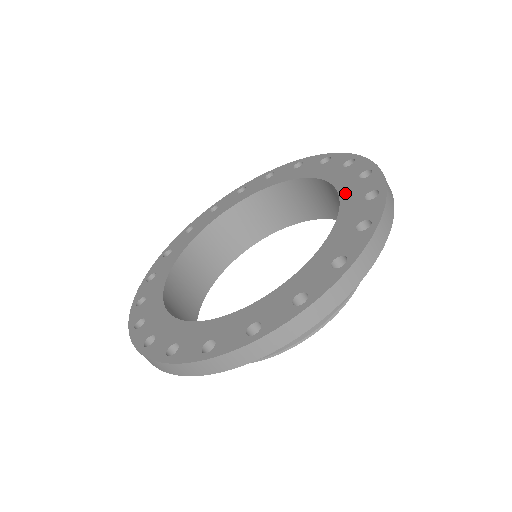
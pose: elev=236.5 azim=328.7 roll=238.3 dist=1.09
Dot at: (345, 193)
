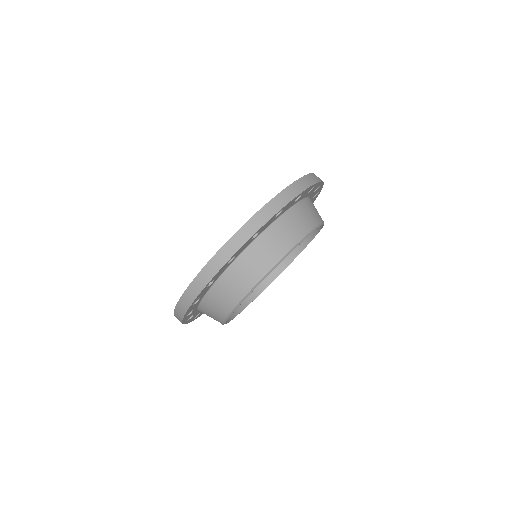
Dot at: occluded
